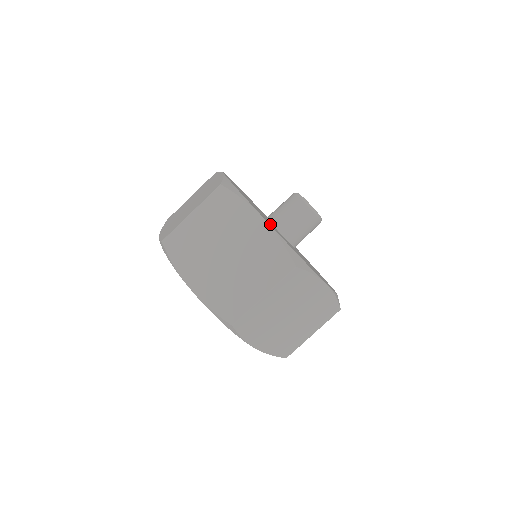
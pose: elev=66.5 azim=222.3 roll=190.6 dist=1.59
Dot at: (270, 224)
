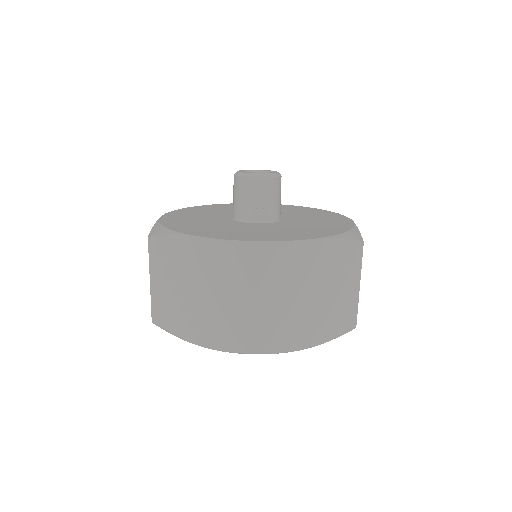
Dot at: (216, 232)
